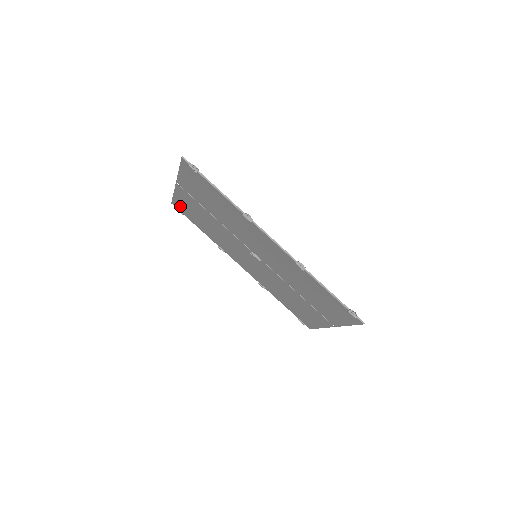
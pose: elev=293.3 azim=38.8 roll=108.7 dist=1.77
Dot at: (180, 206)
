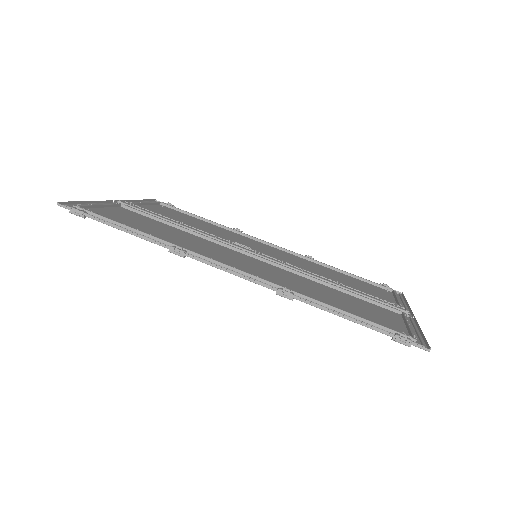
Dot at: (159, 206)
